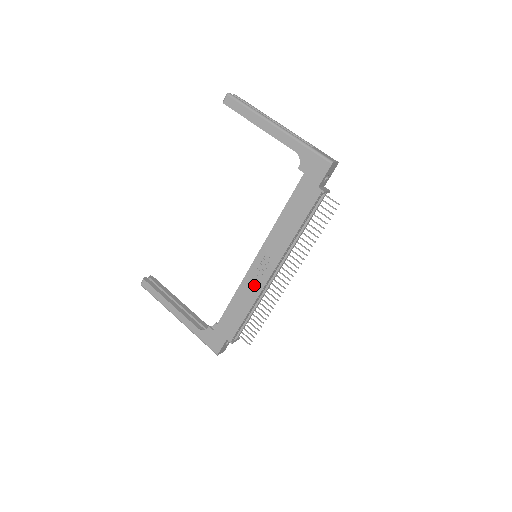
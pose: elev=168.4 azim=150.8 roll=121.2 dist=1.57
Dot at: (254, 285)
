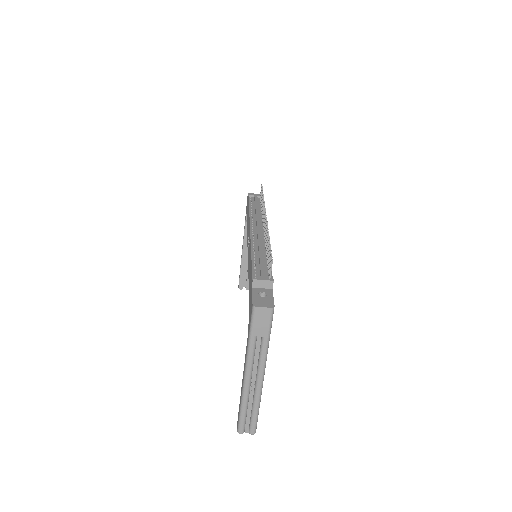
Dot at: (249, 250)
